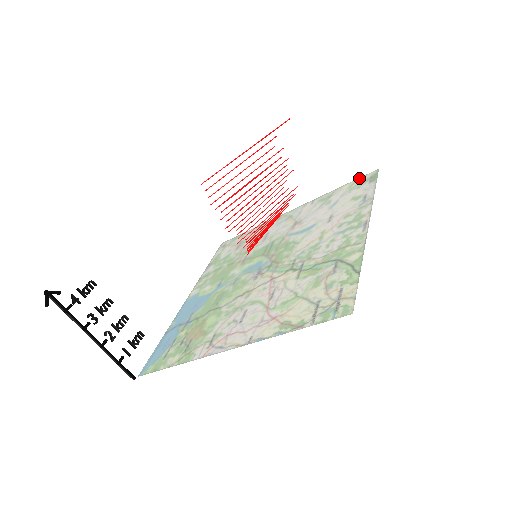
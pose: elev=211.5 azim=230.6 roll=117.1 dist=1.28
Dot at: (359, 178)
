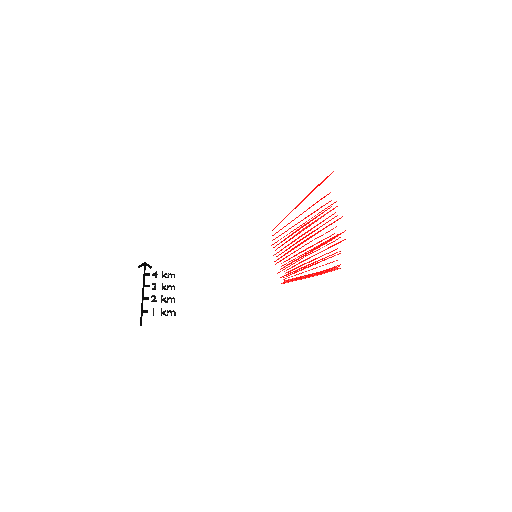
Dot at: occluded
